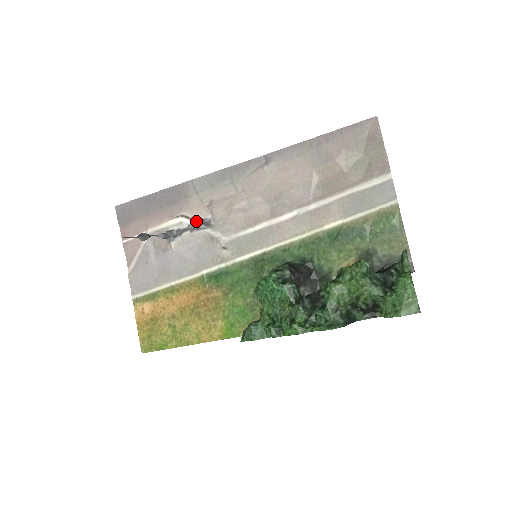
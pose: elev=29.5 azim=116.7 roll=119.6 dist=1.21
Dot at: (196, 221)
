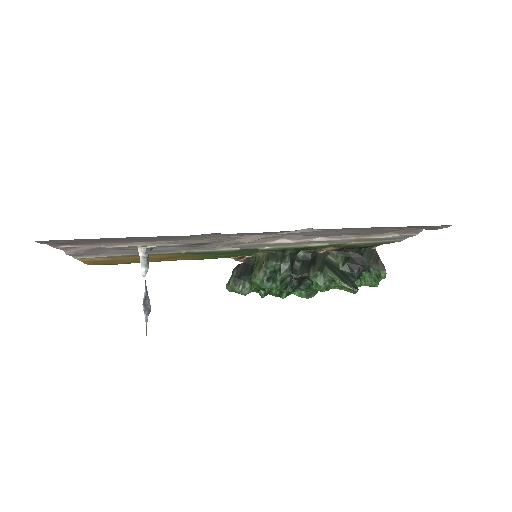
Dot at: (189, 244)
